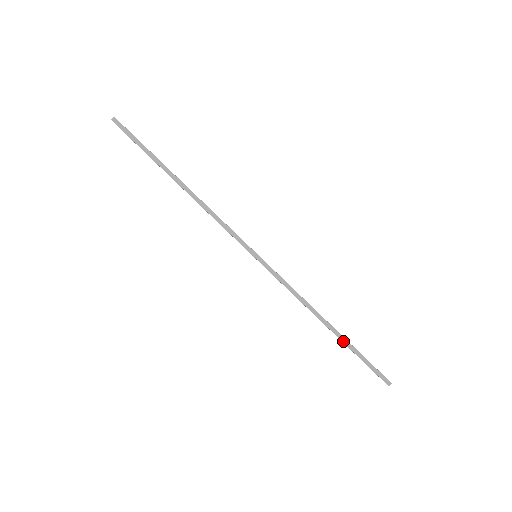
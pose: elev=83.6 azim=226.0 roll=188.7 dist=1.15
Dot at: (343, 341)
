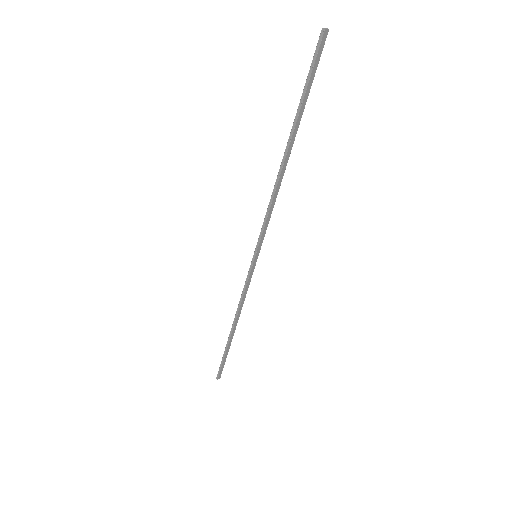
Dot at: (229, 343)
